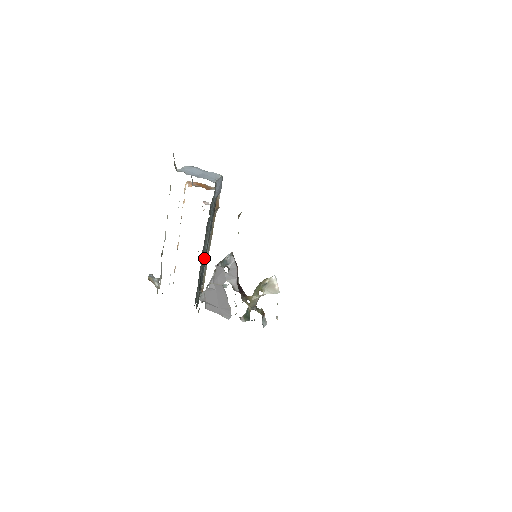
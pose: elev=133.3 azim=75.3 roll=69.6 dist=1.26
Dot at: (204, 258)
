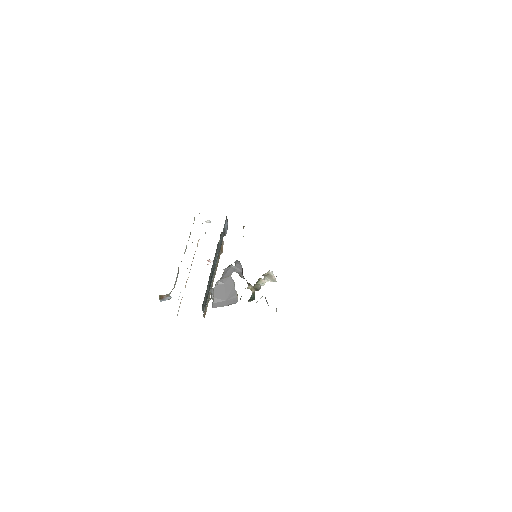
Dot at: (215, 262)
